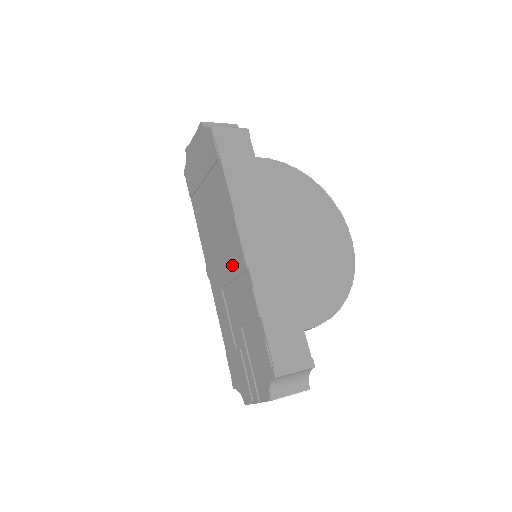
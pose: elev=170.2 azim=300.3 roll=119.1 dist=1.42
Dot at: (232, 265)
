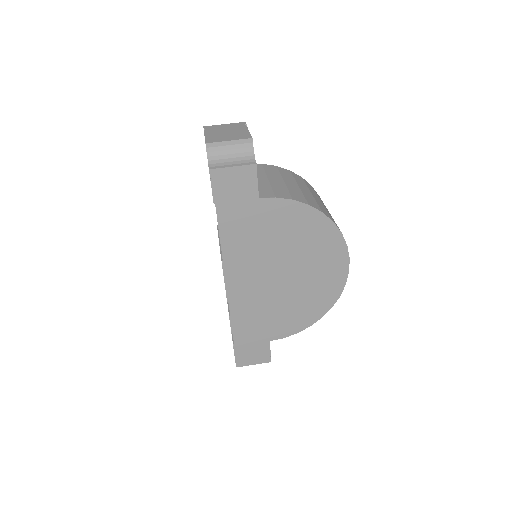
Dot at: occluded
